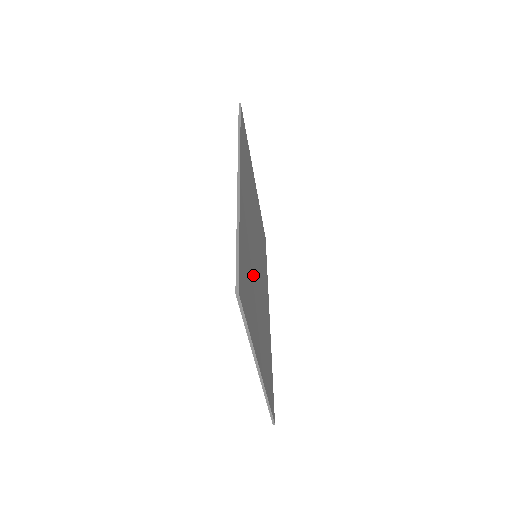
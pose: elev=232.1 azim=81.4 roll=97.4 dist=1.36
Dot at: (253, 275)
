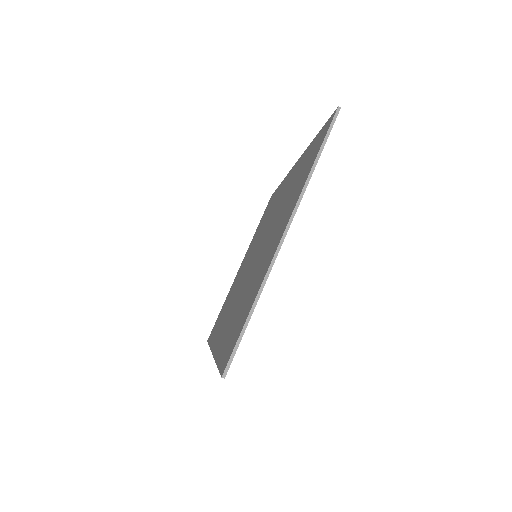
Dot at: occluded
